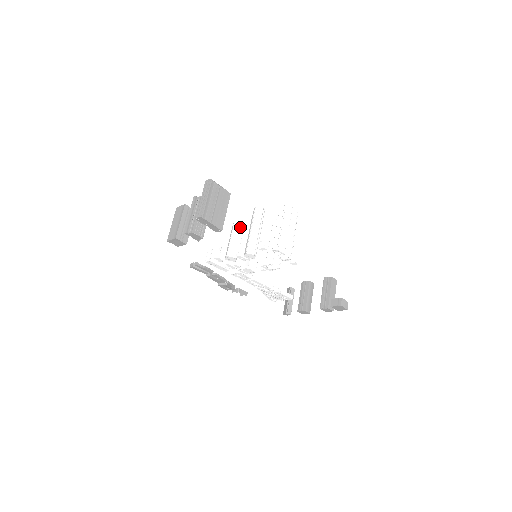
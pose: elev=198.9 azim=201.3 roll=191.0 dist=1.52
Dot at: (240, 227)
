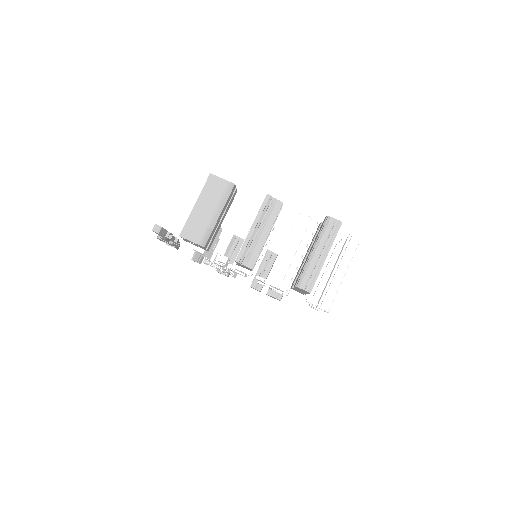
Dot at: (272, 228)
